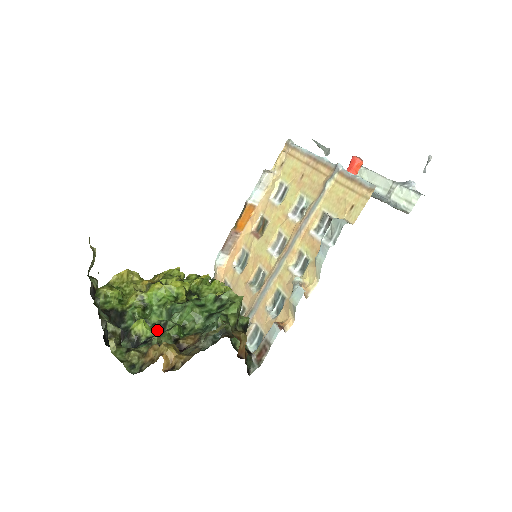
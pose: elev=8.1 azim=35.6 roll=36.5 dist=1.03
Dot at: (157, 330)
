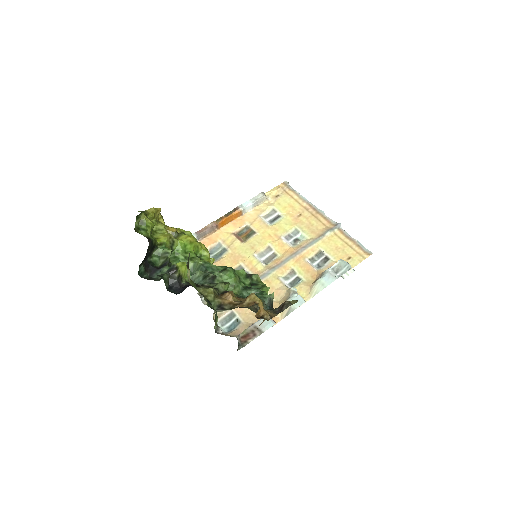
Dot at: (196, 279)
